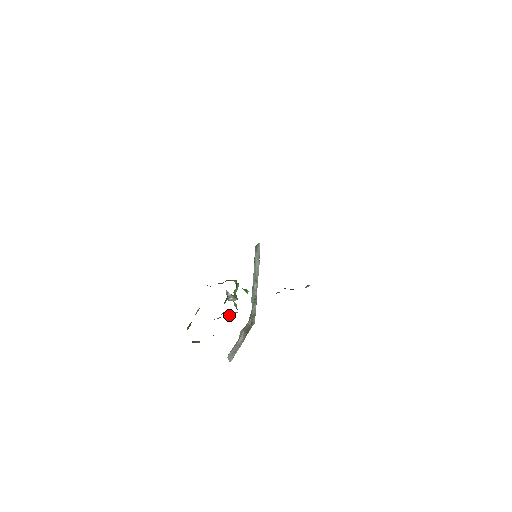
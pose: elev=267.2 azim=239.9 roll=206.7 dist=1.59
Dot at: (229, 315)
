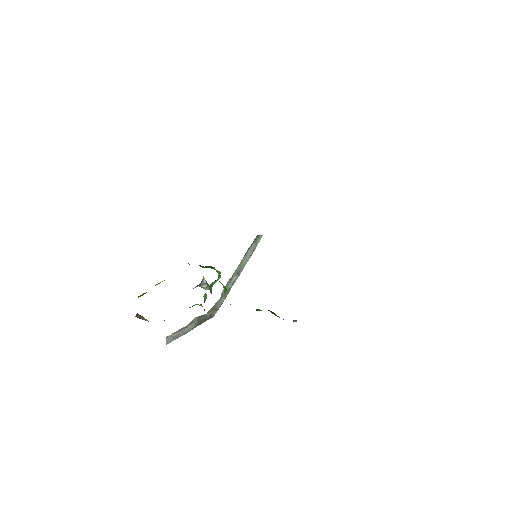
Dot at: occluded
